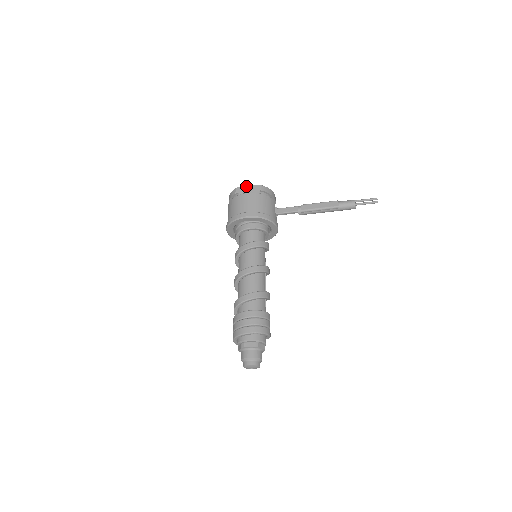
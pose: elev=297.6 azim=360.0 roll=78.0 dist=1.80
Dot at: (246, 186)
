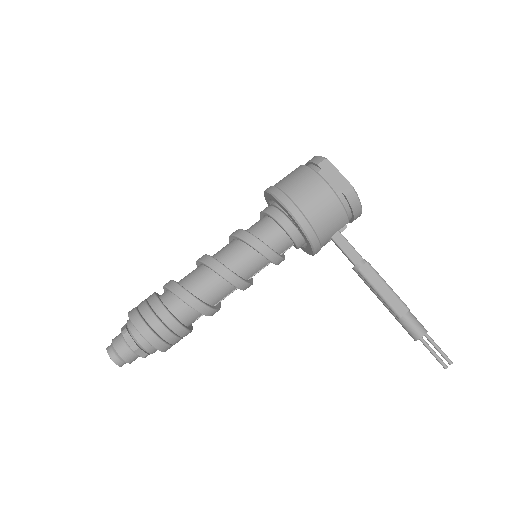
Dot at: (338, 170)
